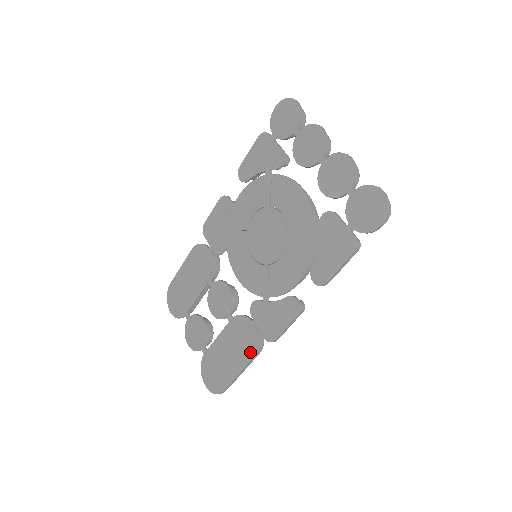
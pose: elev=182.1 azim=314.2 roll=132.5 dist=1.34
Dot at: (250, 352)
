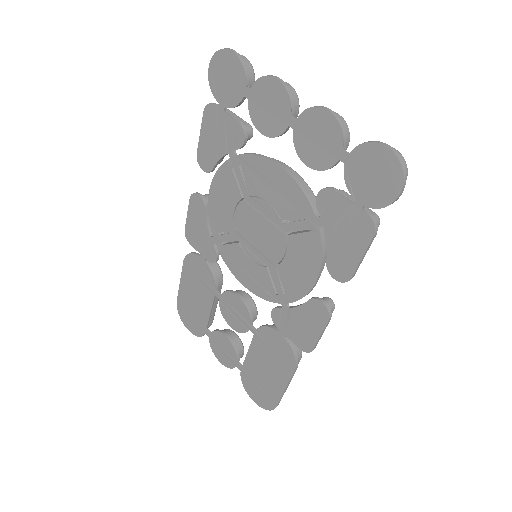
Dot at: (289, 365)
